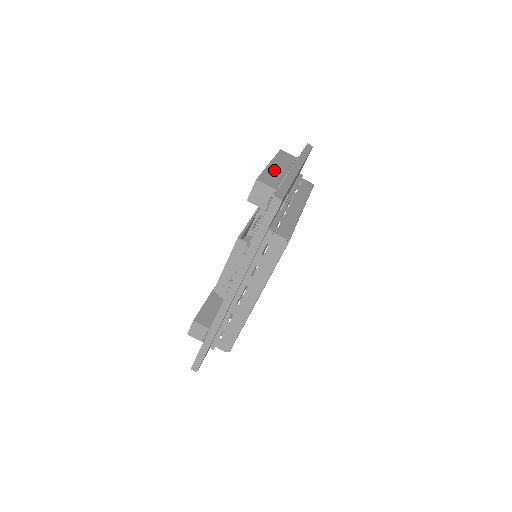
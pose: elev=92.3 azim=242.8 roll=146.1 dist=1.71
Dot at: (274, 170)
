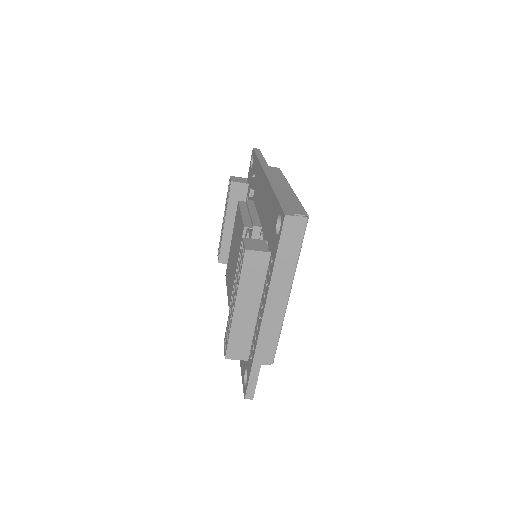
Dot at: (242, 321)
